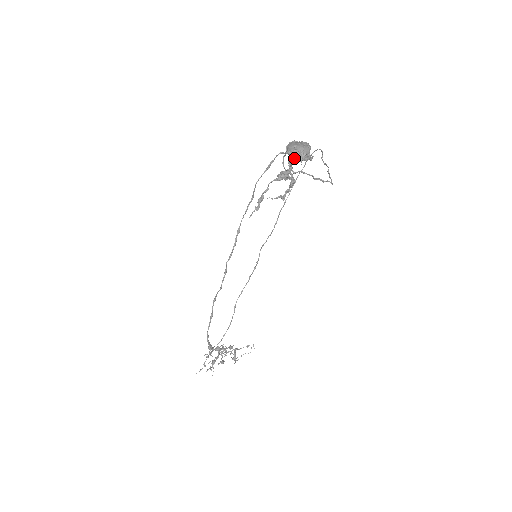
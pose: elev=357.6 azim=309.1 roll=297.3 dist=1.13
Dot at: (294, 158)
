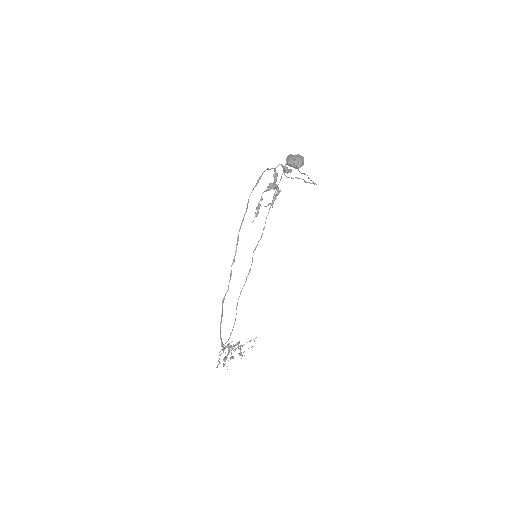
Dot at: (293, 167)
